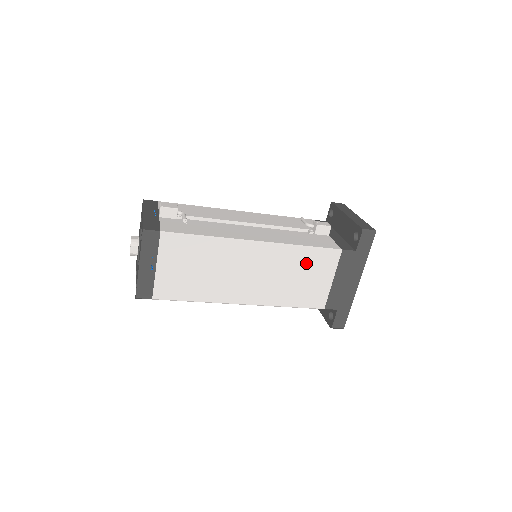
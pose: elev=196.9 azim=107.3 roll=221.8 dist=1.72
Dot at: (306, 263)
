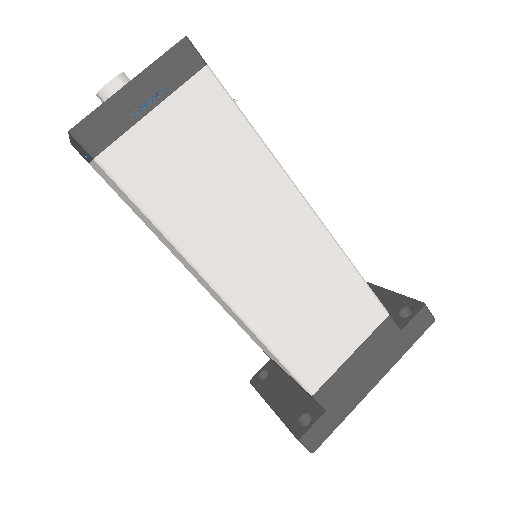
Dot at: (341, 296)
